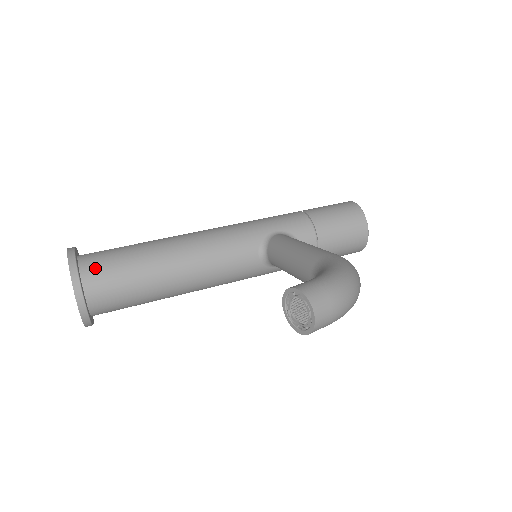
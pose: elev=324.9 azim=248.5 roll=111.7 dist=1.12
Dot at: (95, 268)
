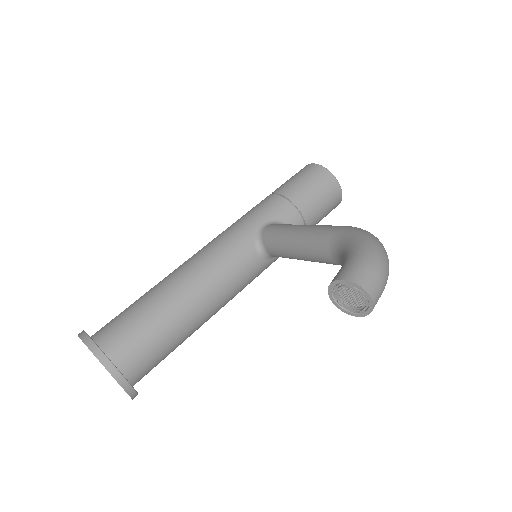
Dot at: (117, 342)
